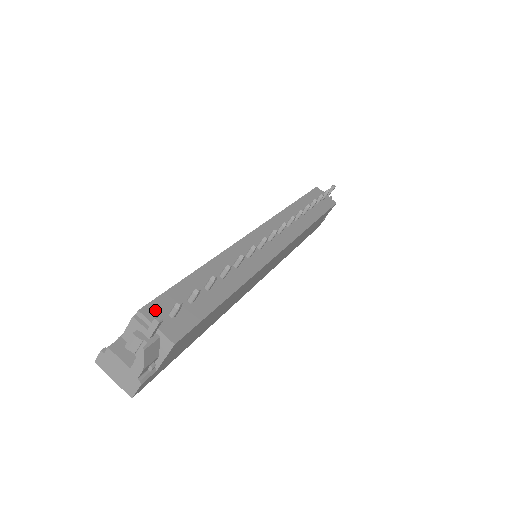
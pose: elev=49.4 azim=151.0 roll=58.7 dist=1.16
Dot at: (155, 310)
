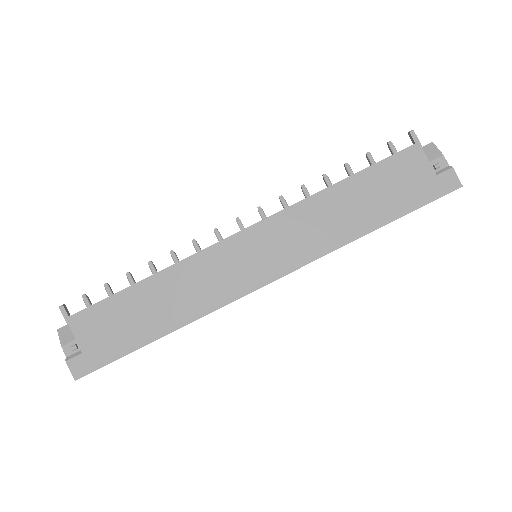
Dot at: occluded
